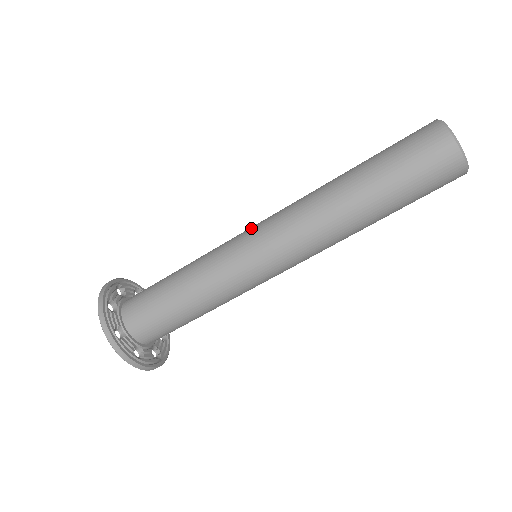
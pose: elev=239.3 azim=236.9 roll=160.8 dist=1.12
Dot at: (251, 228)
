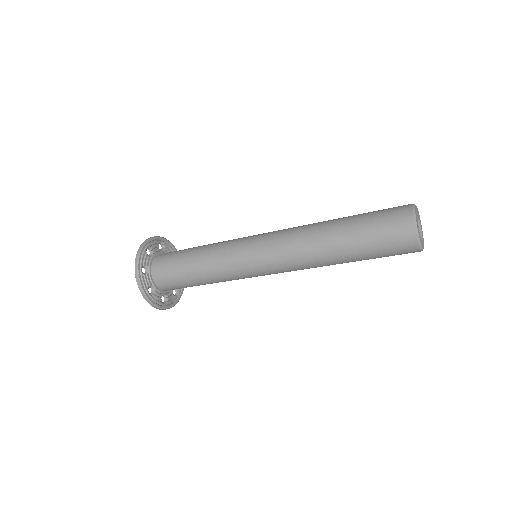
Dot at: (259, 234)
